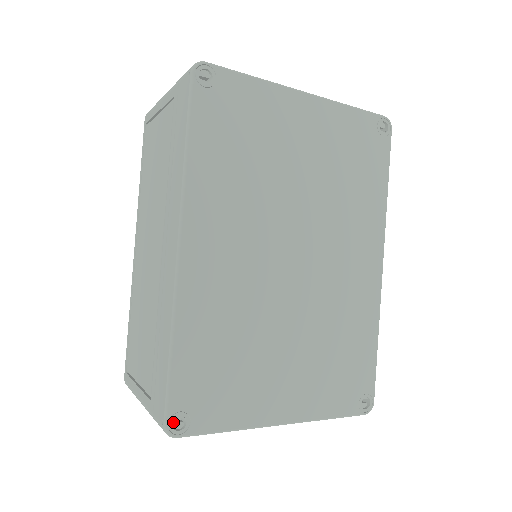
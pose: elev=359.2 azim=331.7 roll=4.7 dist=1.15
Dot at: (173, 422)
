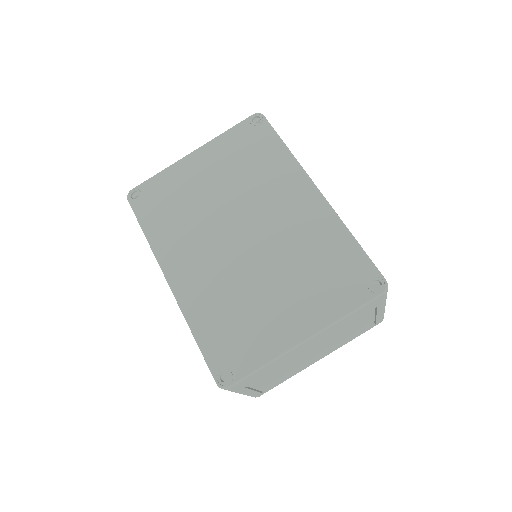
Dot at: (225, 380)
